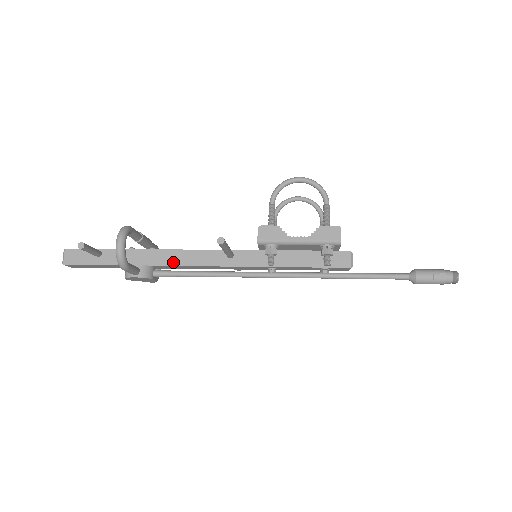
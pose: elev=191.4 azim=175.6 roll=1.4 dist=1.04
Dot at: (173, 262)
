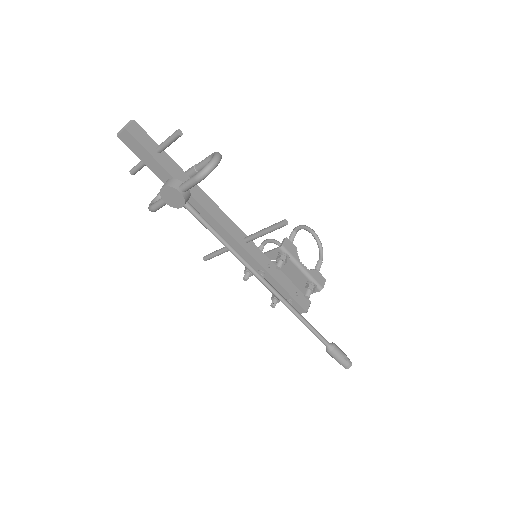
Dot at: (208, 209)
